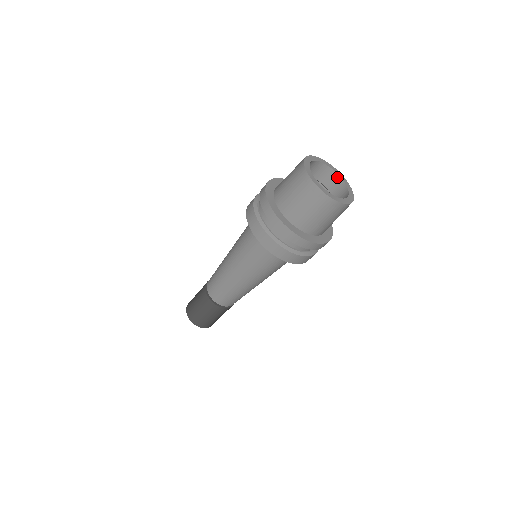
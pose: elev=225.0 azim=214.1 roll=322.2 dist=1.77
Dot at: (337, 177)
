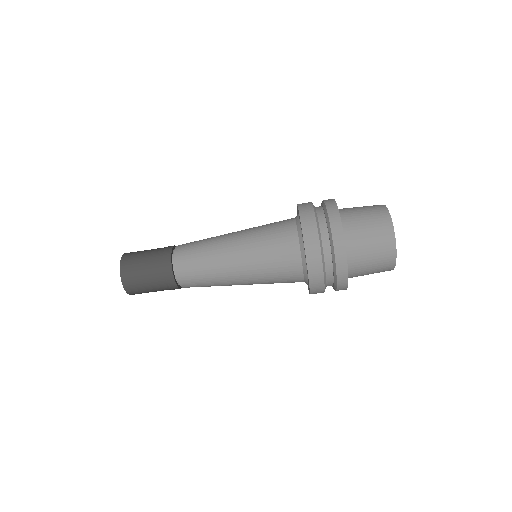
Dot at: occluded
